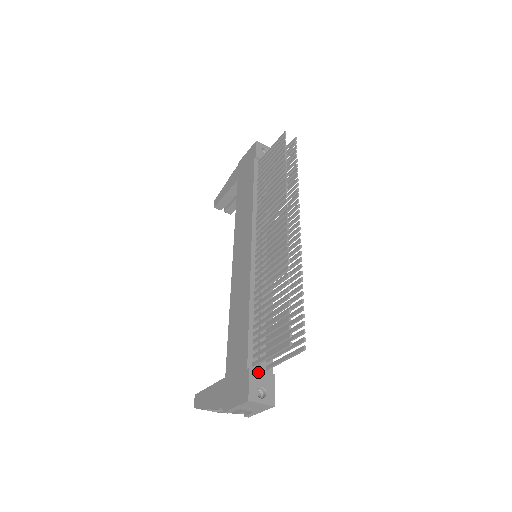
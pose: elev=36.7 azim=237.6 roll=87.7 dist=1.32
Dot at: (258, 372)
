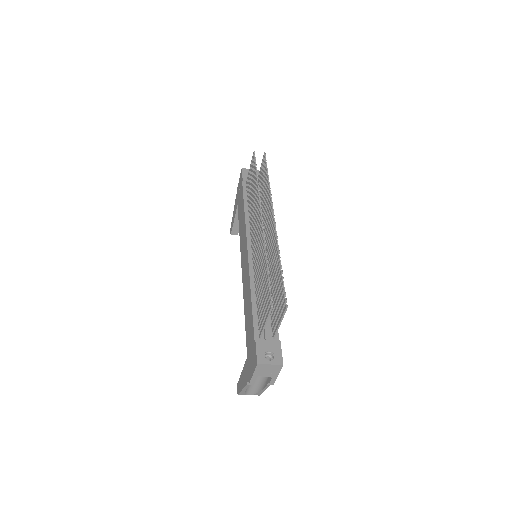
Dot at: (264, 341)
